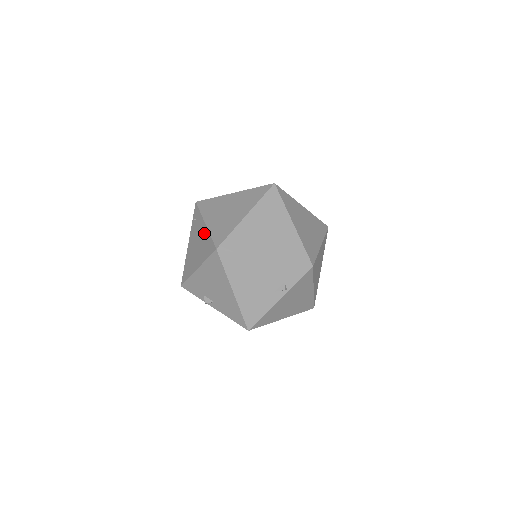
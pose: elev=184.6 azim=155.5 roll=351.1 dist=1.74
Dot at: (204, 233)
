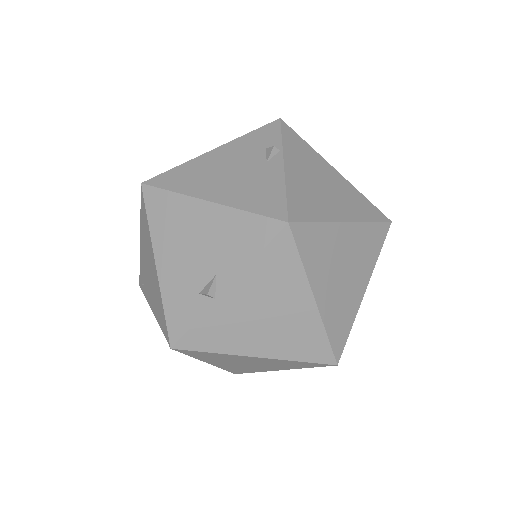
Dot at: (142, 241)
